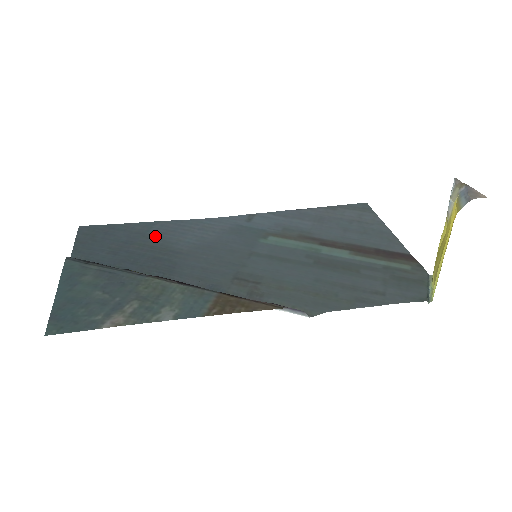
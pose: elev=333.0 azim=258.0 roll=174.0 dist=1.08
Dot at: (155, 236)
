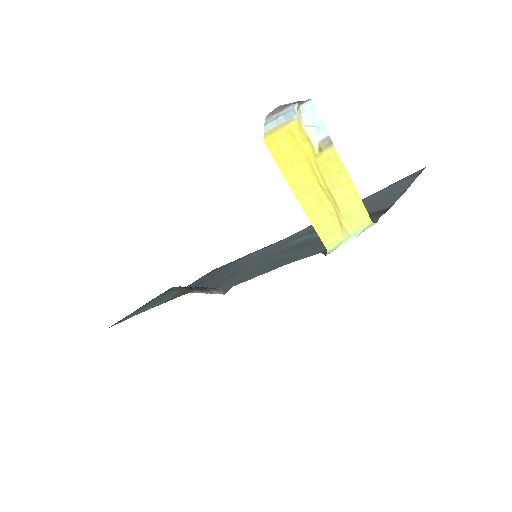
Dot at: occluded
